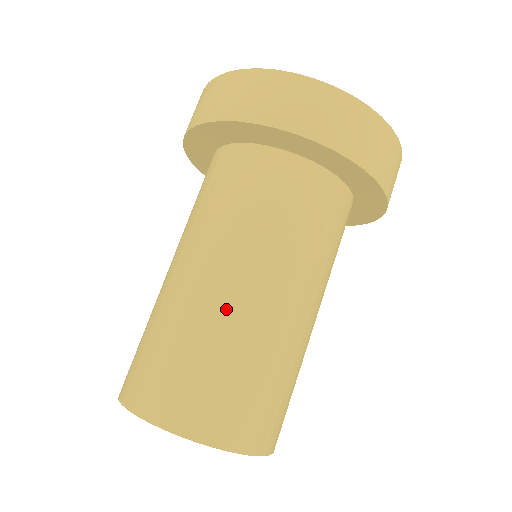
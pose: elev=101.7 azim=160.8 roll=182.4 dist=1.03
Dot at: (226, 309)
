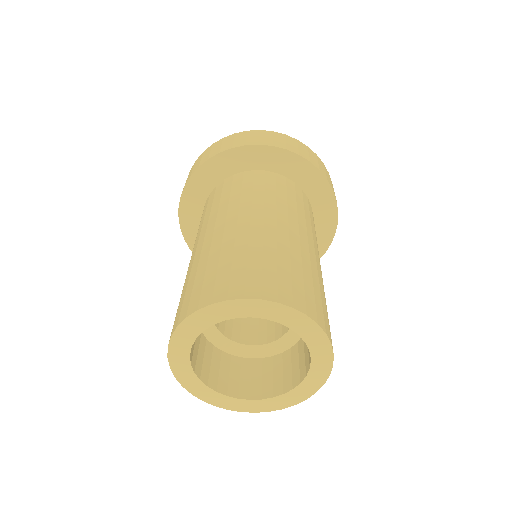
Dot at: (310, 254)
